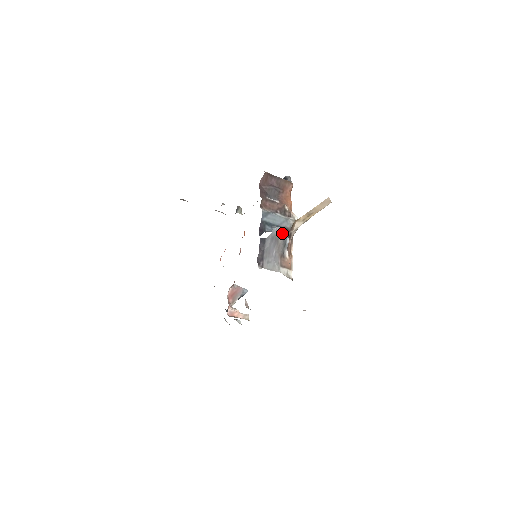
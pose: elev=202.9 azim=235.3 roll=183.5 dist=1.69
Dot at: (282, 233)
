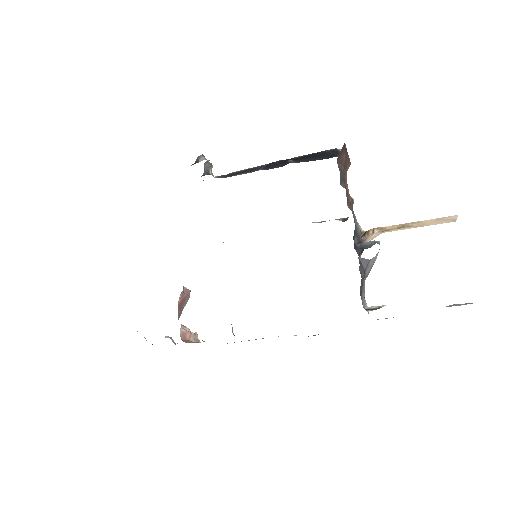
Dot at: occluded
